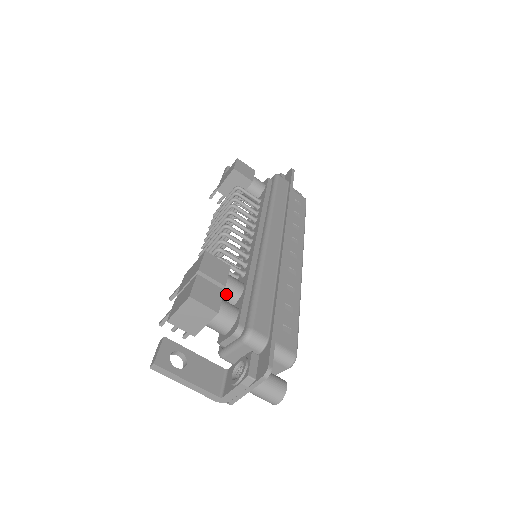
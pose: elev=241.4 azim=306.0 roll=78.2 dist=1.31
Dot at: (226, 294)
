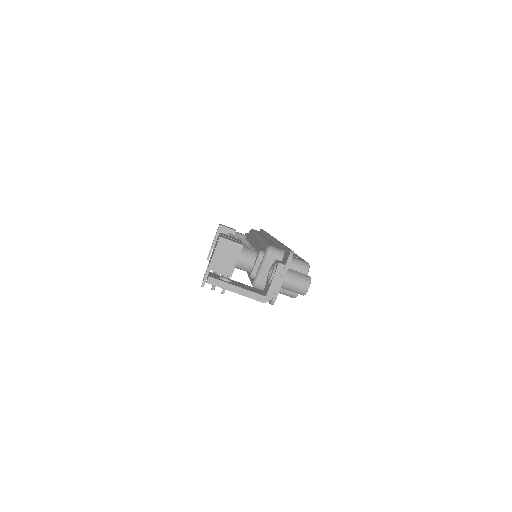
Dot at: occluded
